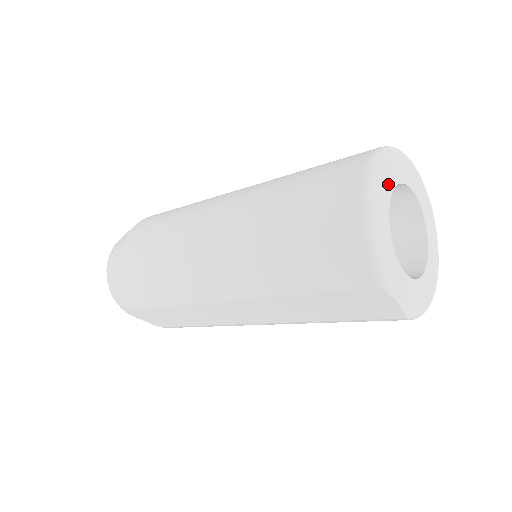
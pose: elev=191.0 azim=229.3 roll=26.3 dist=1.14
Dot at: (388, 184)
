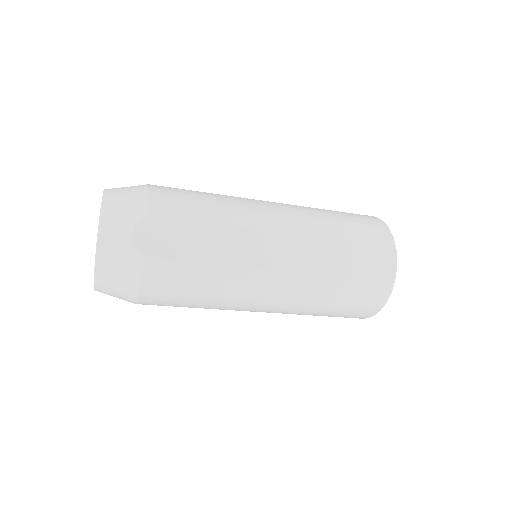
Dot at: occluded
